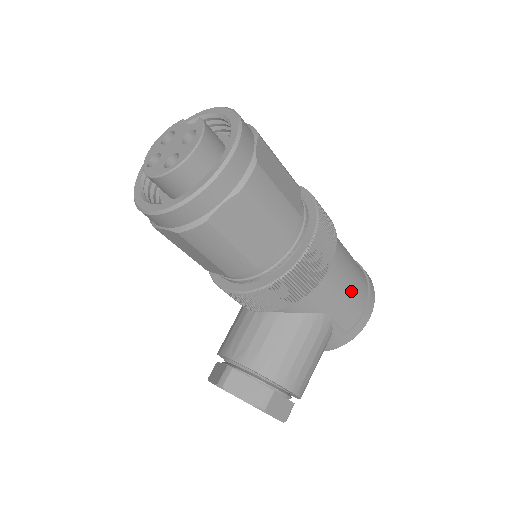
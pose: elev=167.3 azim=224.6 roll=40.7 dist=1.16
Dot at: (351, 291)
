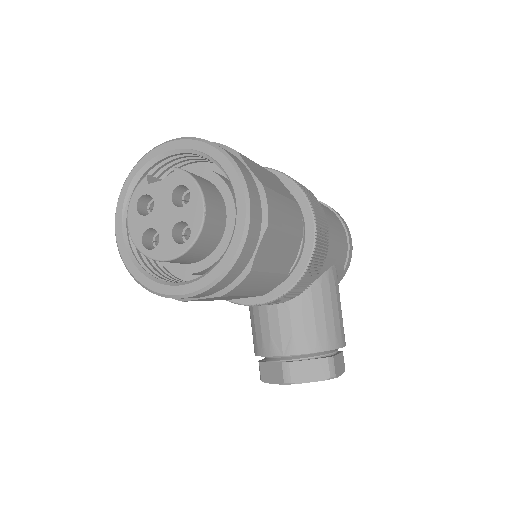
Dot at: (338, 233)
